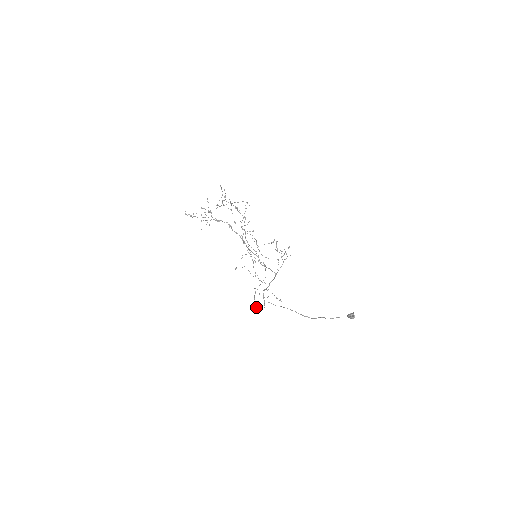
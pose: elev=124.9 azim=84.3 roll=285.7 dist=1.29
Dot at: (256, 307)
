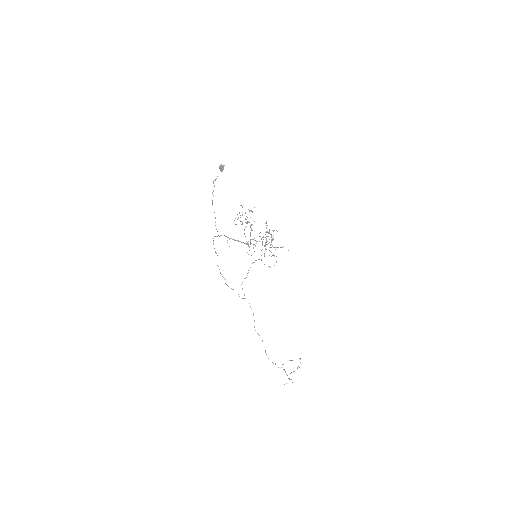
Dot at: occluded
